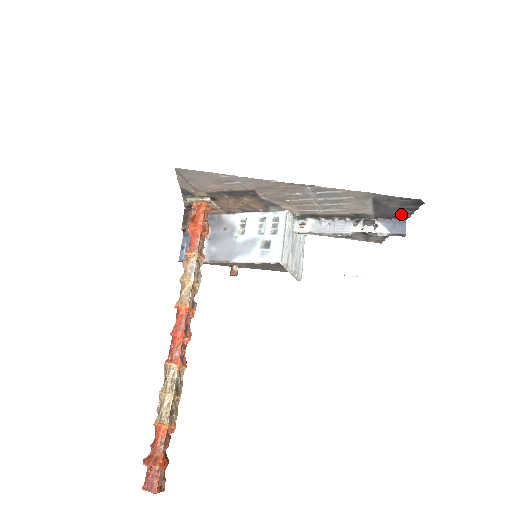
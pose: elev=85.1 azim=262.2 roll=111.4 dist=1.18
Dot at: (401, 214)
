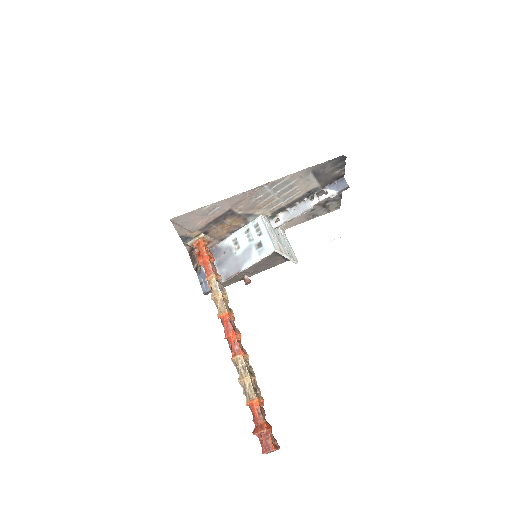
Dot at: (337, 174)
